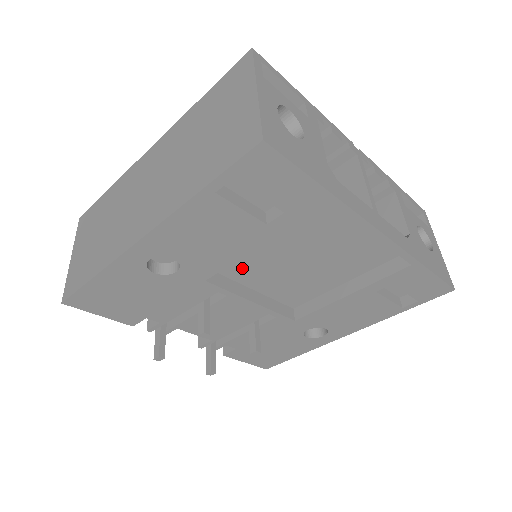
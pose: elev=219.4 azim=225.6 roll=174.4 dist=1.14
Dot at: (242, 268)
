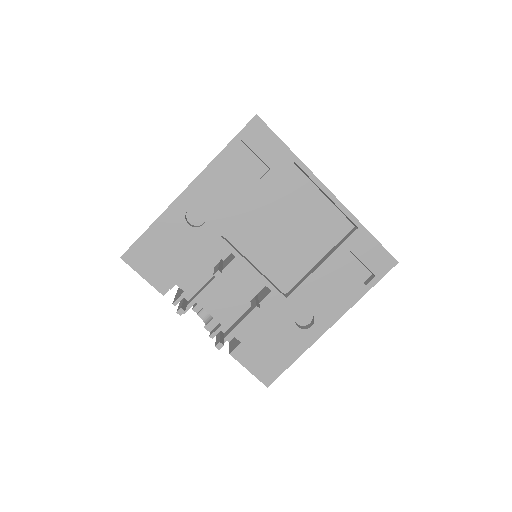
Dot at: (246, 238)
